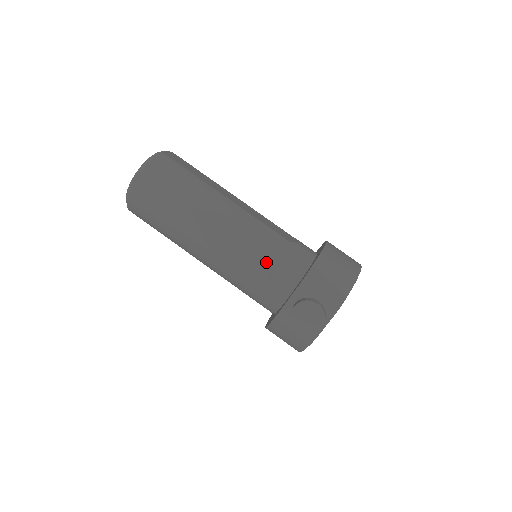
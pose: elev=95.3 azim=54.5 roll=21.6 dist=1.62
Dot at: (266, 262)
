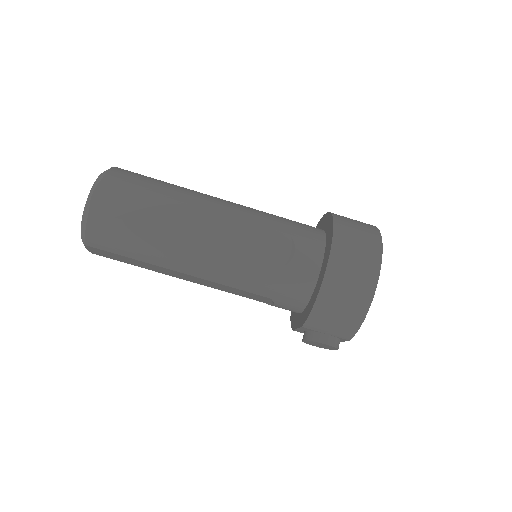
Dot at: (262, 297)
